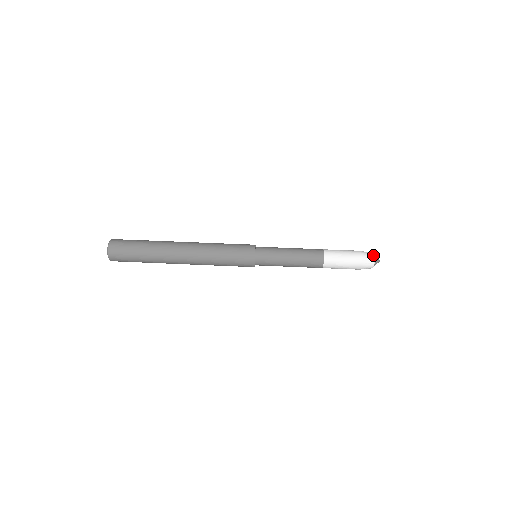
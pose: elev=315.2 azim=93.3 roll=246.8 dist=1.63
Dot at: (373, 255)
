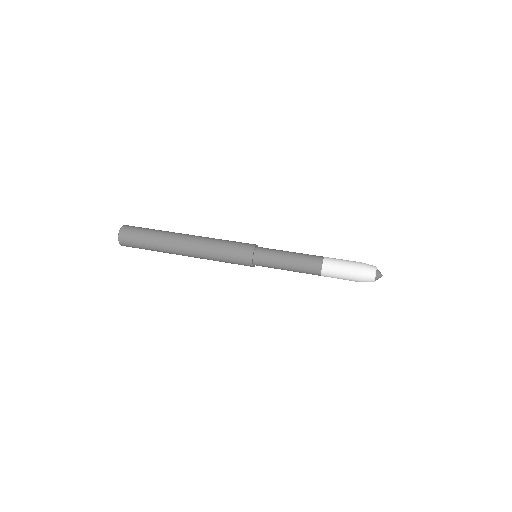
Dot at: (375, 271)
